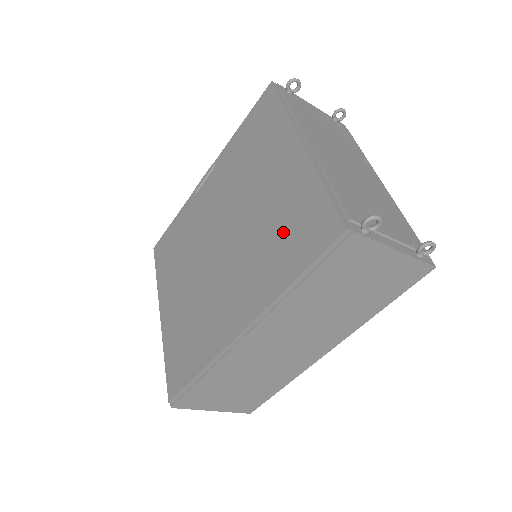
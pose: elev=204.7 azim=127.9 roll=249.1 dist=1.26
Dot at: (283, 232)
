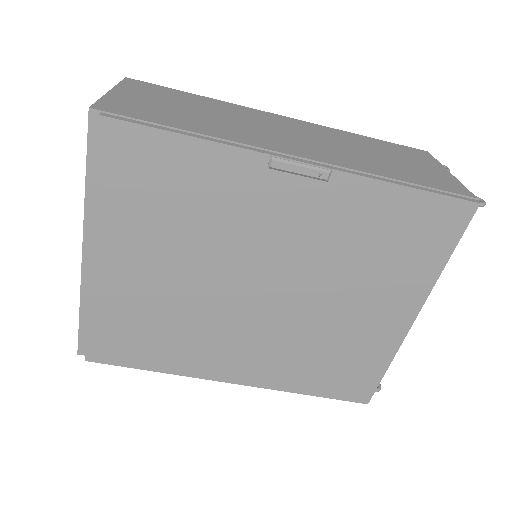
Dot at: (332, 361)
